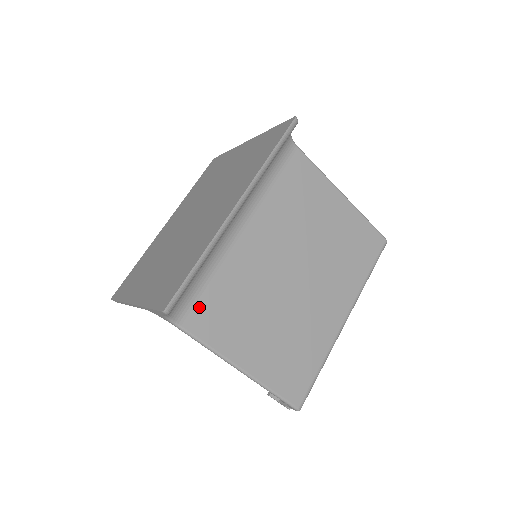
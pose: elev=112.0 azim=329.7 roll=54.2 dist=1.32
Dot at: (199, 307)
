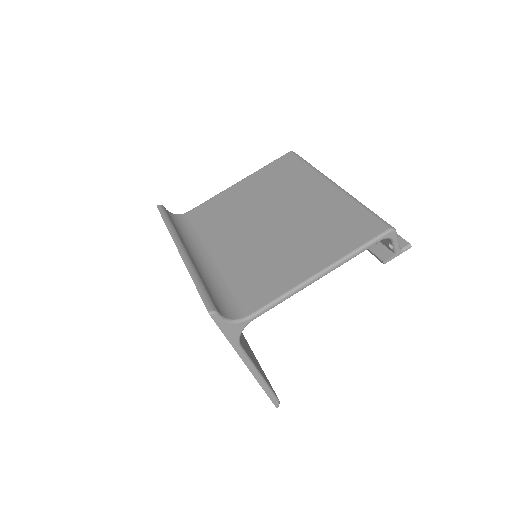
Dot at: (246, 297)
